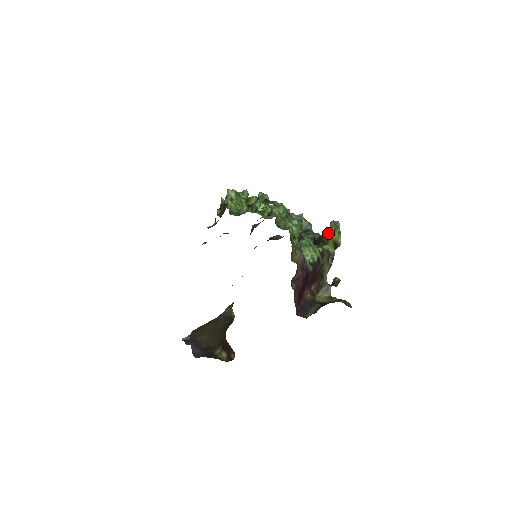
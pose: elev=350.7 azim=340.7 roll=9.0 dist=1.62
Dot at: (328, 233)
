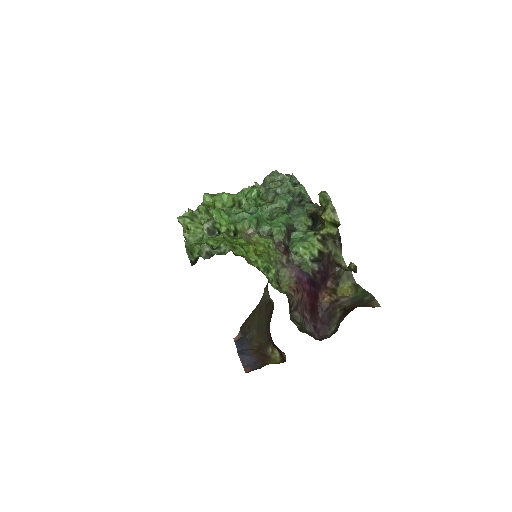
Dot at: (321, 210)
